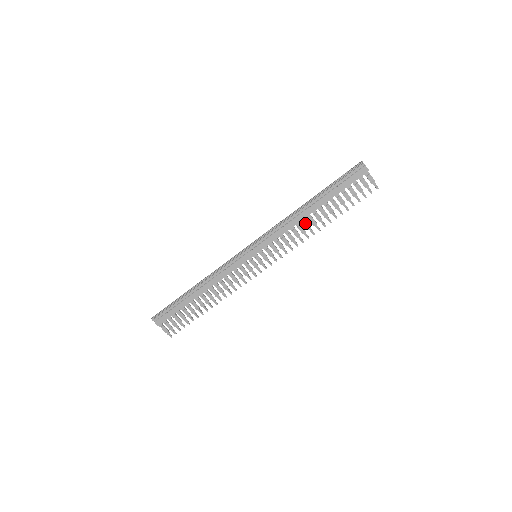
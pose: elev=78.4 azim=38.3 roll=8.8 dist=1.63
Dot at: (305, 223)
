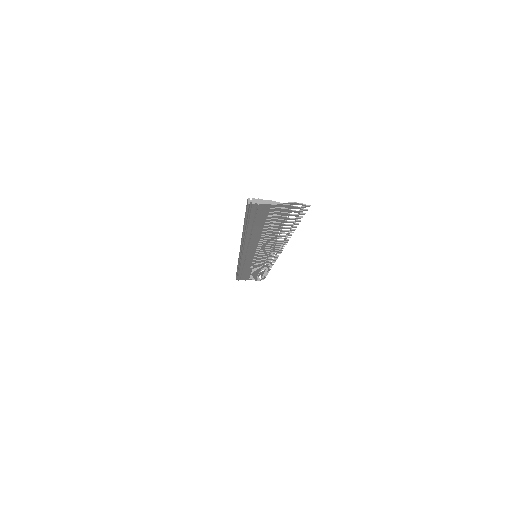
Dot at: (266, 239)
